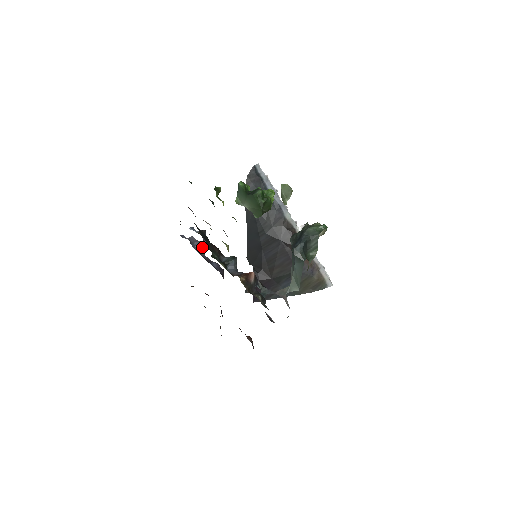
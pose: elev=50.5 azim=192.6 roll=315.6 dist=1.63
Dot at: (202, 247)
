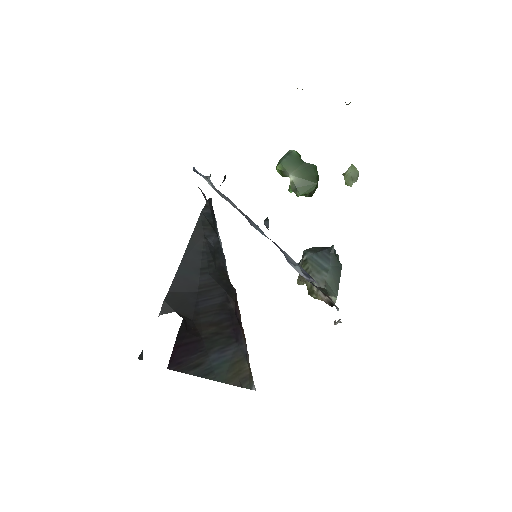
Dot at: occluded
